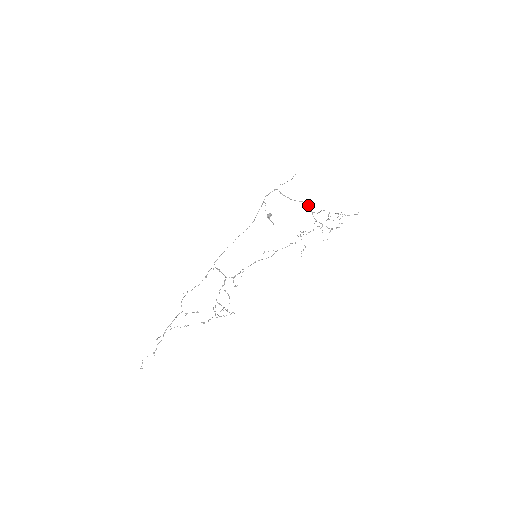
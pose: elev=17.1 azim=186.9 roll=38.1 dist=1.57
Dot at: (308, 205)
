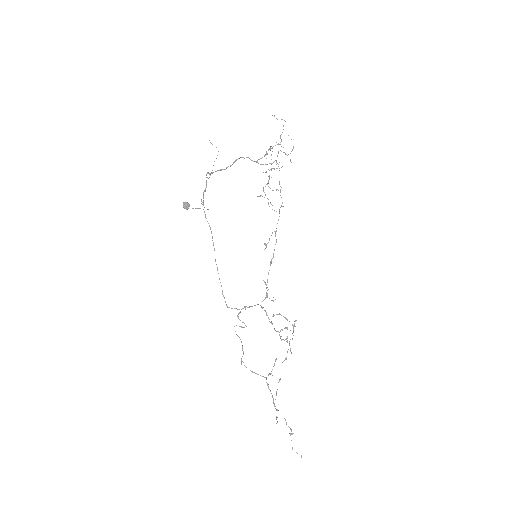
Dot at: (244, 158)
